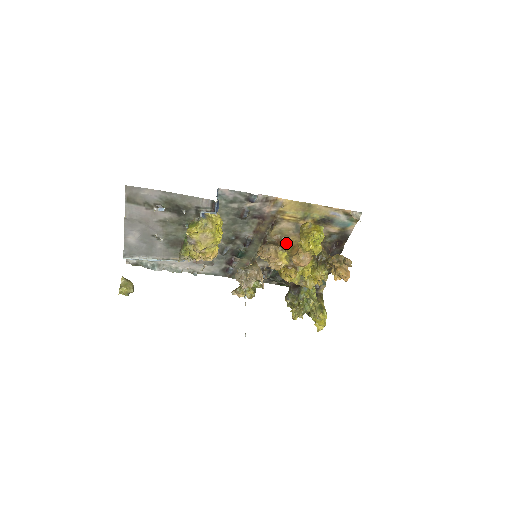
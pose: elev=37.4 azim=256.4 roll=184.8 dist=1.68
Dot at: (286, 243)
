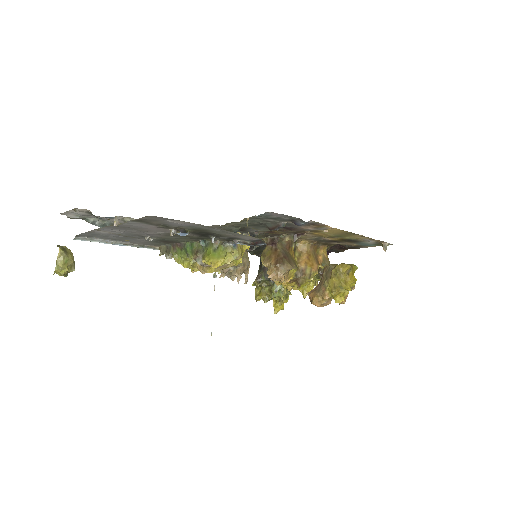
Dot at: (294, 245)
